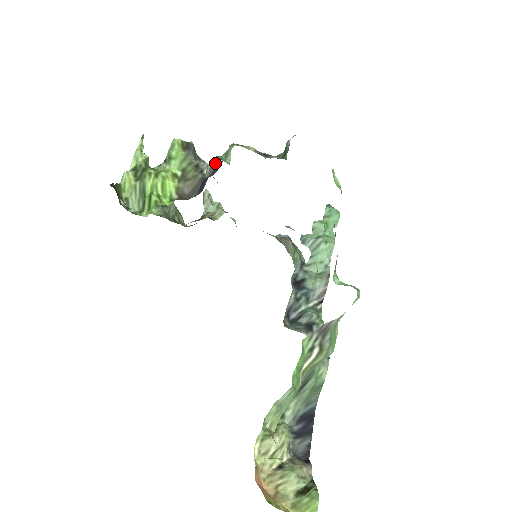
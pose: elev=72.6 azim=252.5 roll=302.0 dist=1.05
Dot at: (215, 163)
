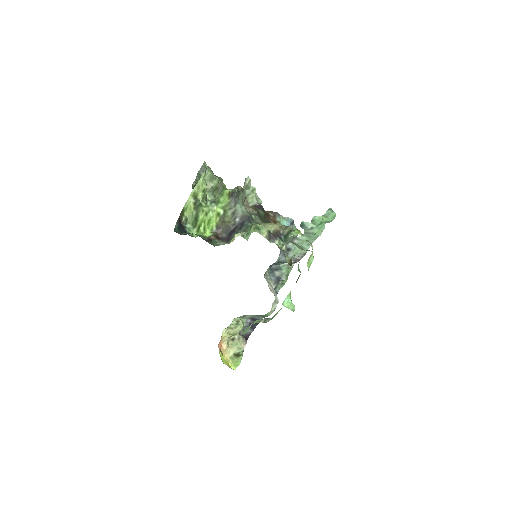
Dot at: (244, 220)
